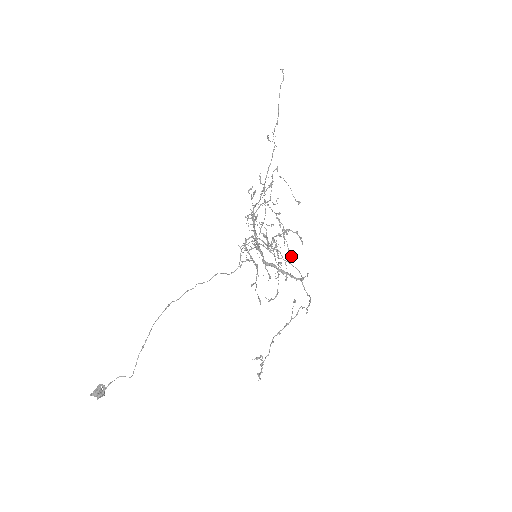
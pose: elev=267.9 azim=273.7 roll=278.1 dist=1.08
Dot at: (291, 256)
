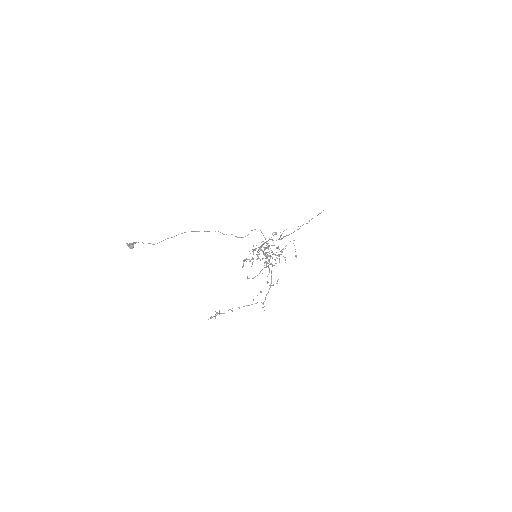
Dot at: occluded
